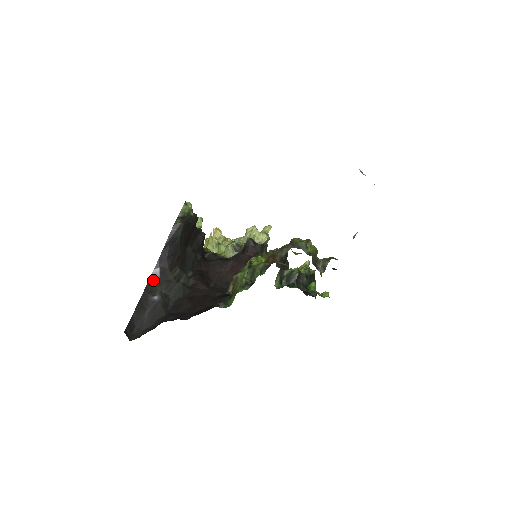
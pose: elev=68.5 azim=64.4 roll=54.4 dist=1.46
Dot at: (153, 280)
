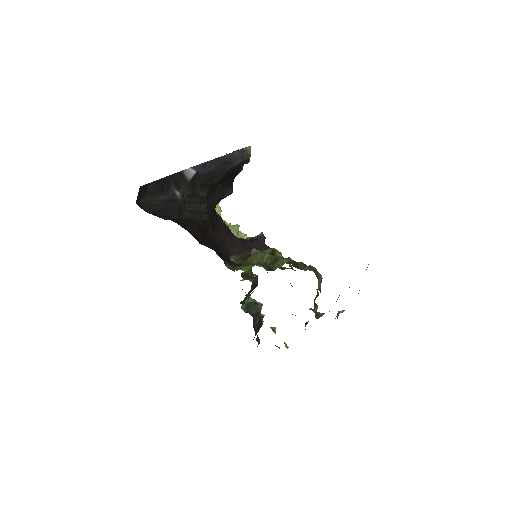
Dot at: (183, 176)
